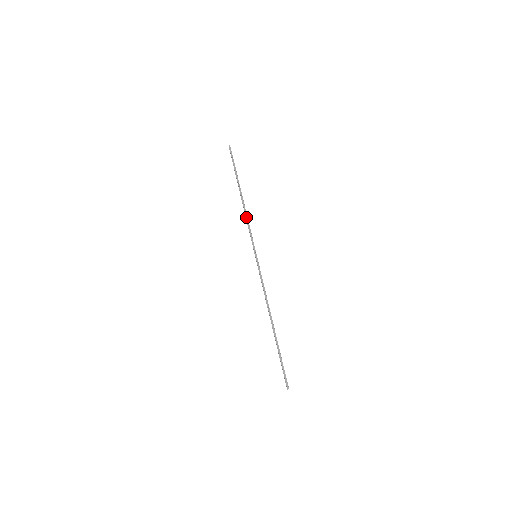
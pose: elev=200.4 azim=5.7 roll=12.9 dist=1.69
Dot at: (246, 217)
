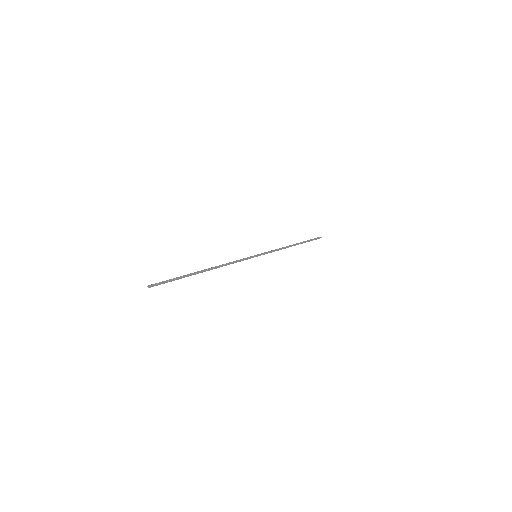
Dot at: (281, 248)
